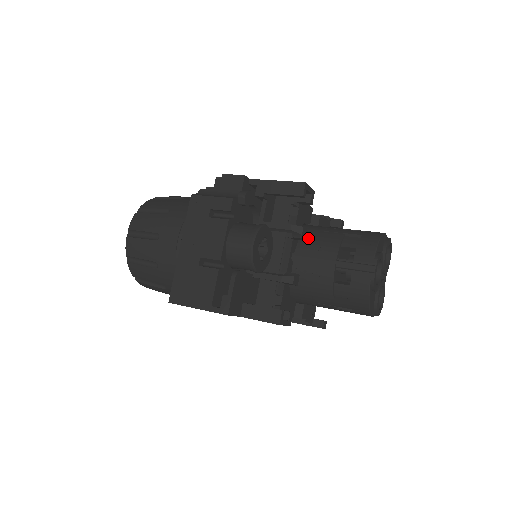
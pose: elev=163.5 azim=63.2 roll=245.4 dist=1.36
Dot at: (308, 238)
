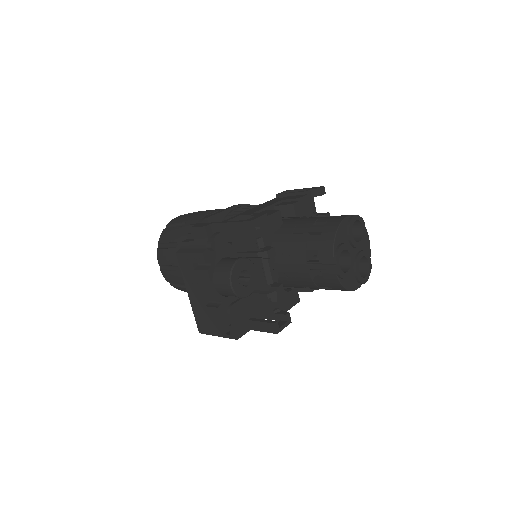
Dot at: (281, 245)
